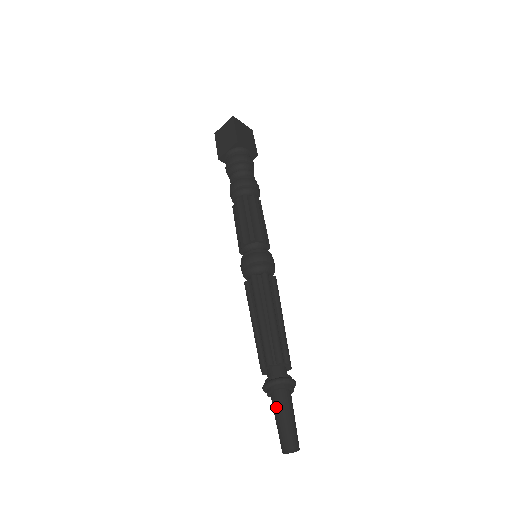
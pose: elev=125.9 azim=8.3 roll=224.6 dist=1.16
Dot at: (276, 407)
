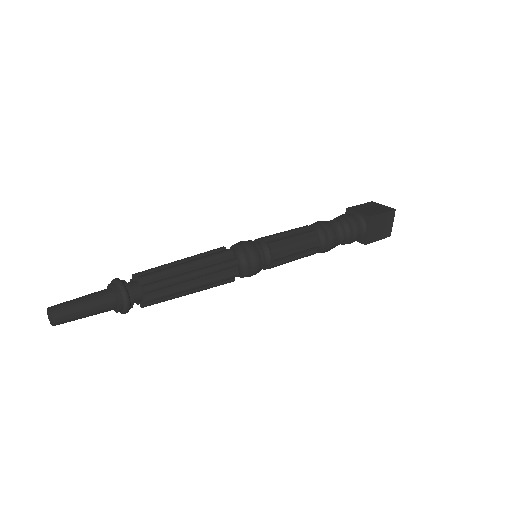
Dot at: (95, 293)
